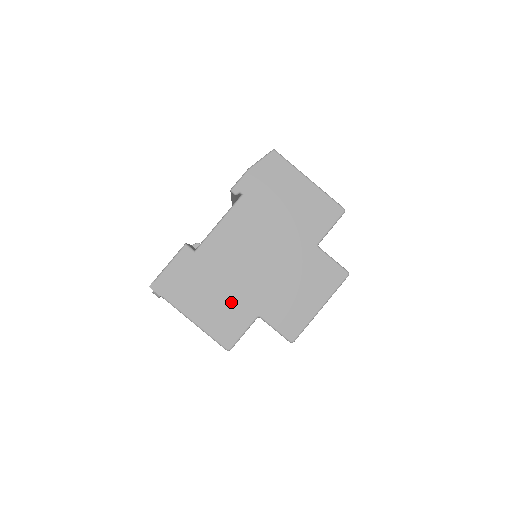
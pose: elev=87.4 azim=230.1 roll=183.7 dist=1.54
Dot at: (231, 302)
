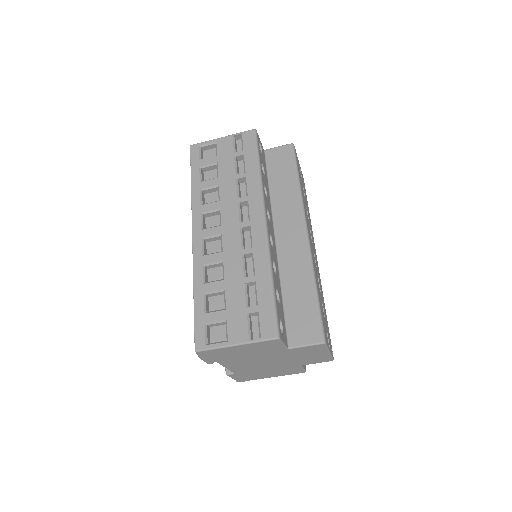
Dot at: (280, 370)
